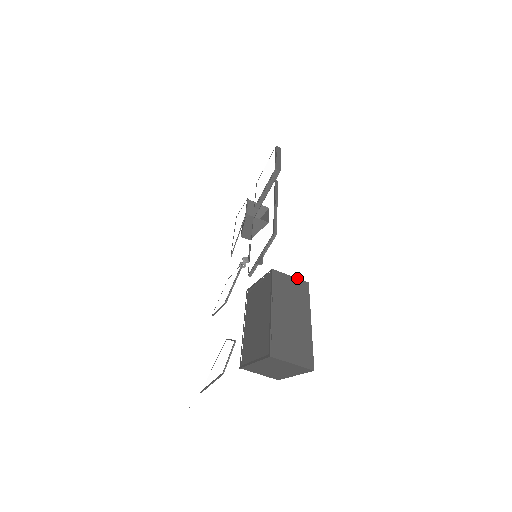
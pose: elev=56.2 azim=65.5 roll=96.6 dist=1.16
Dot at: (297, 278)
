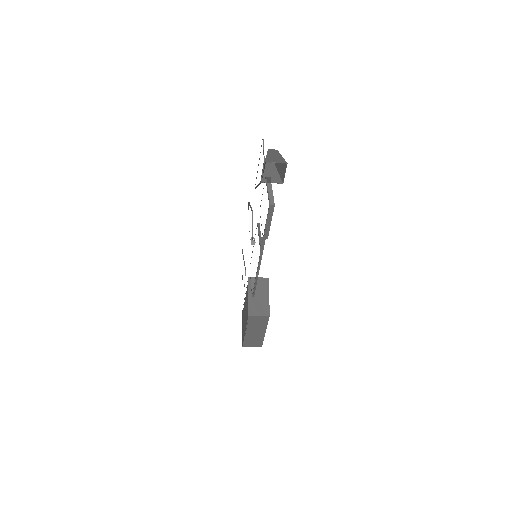
Dot at: (263, 316)
